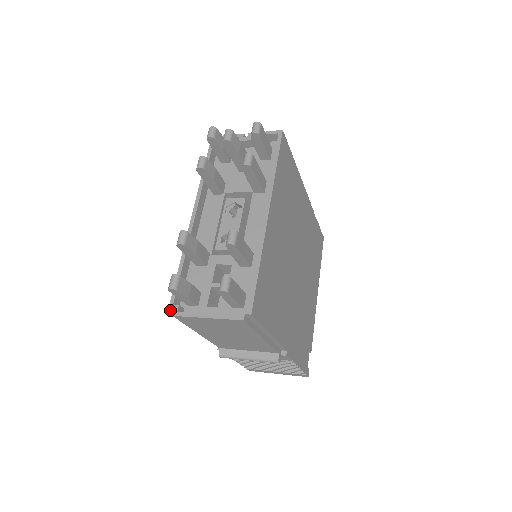
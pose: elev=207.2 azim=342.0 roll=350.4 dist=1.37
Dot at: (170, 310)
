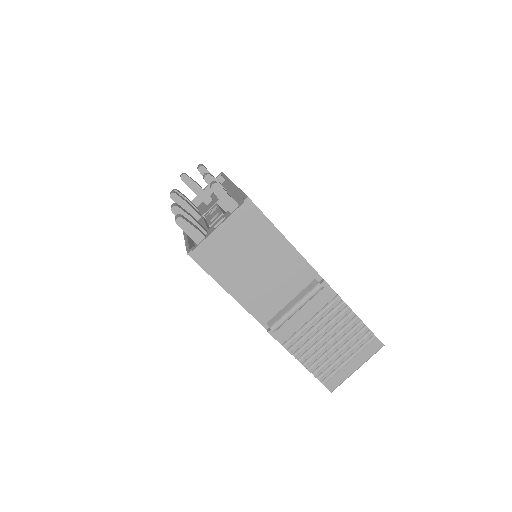
Dot at: (189, 254)
